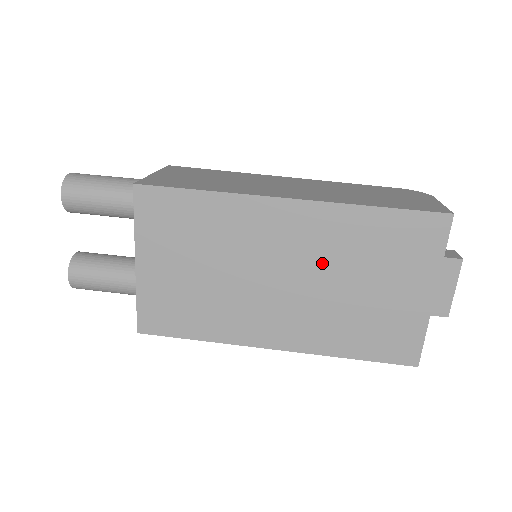
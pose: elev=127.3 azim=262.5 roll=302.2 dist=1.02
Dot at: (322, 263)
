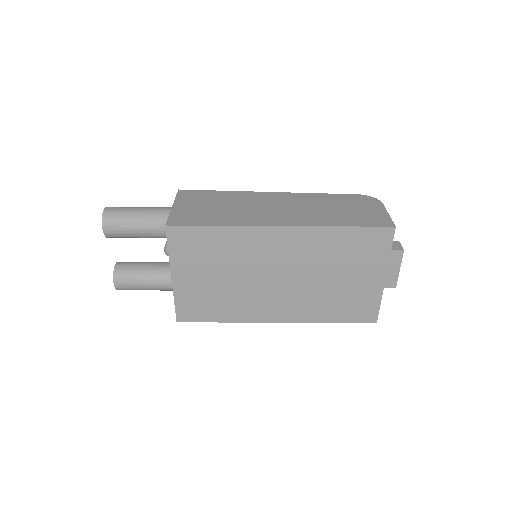
Dot at: (307, 265)
